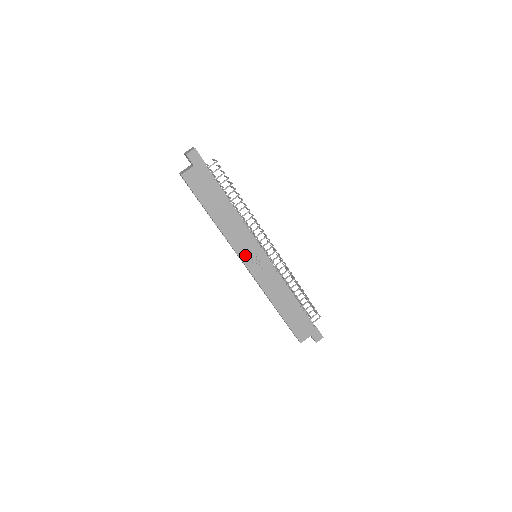
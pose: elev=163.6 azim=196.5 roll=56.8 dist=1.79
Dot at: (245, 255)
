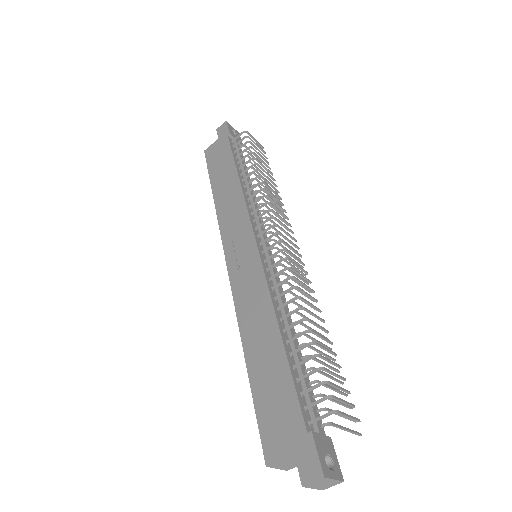
Dot at: (231, 243)
